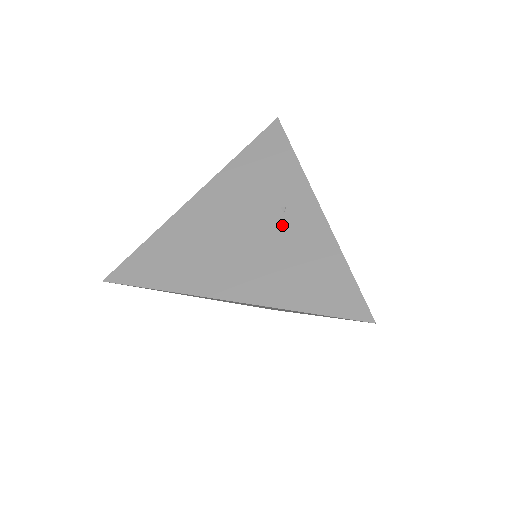
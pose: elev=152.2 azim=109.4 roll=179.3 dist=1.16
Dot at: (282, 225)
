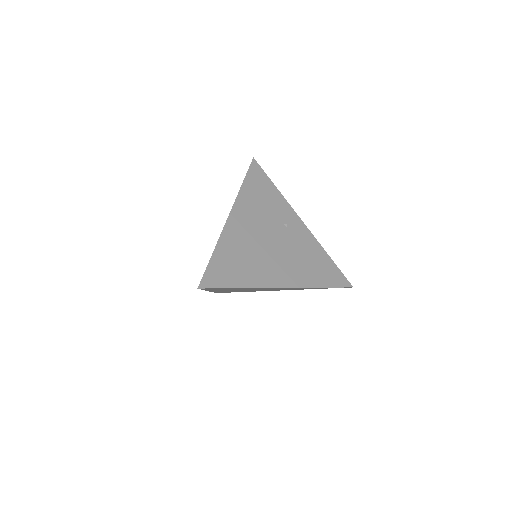
Dot at: (290, 236)
